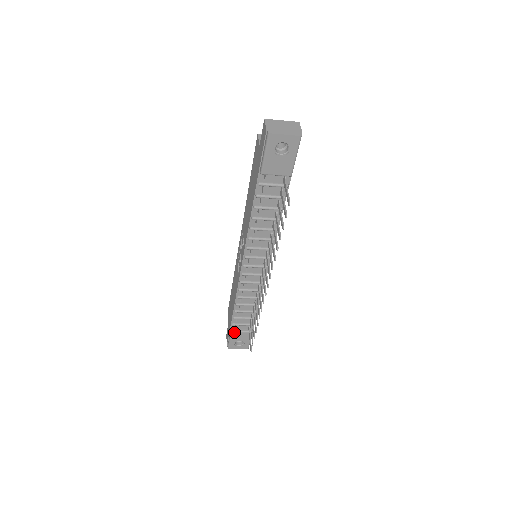
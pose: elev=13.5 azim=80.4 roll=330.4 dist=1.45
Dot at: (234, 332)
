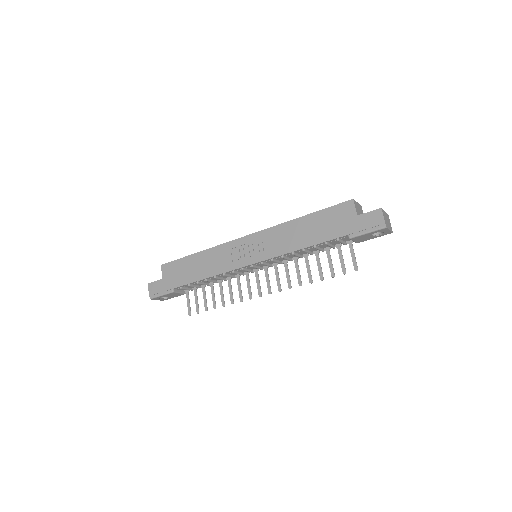
Dot at: (175, 292)
